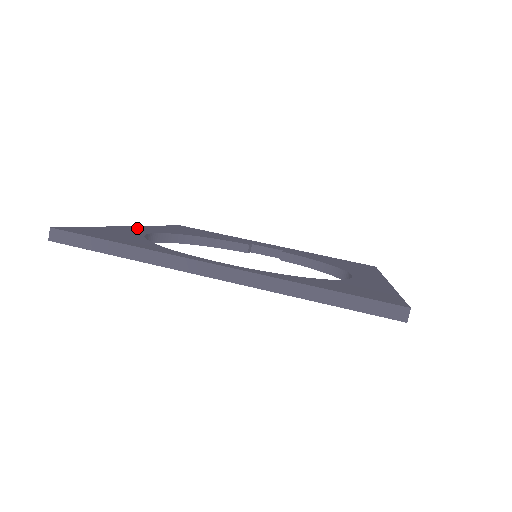
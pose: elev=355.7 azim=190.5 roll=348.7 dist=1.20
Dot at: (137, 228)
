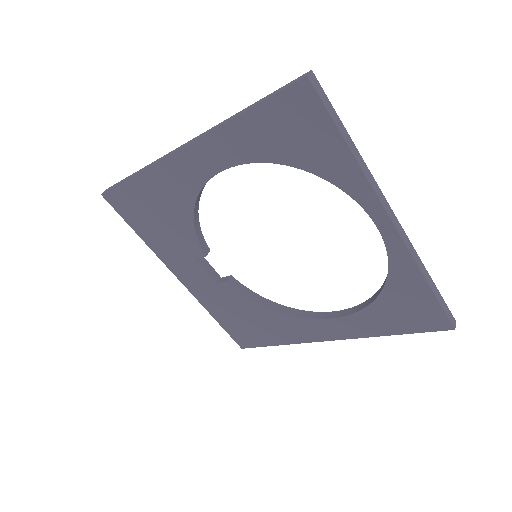
Dot at: occluded
